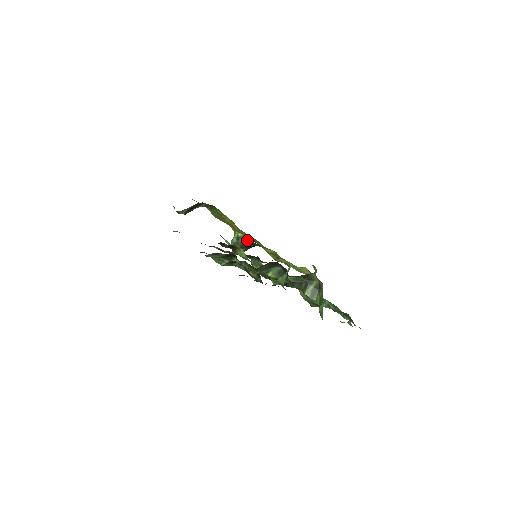
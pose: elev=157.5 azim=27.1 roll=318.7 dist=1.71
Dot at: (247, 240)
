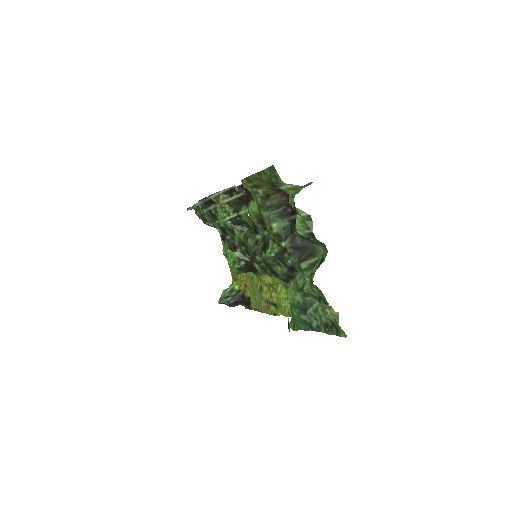
Dot at: (240, 296)
